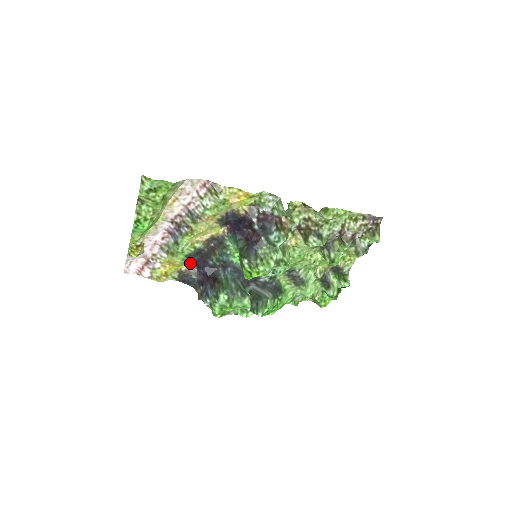
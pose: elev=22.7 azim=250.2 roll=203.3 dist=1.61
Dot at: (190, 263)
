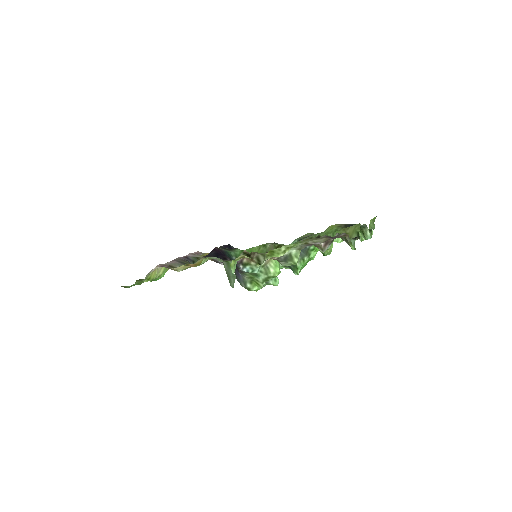
Dot at: (223, 245)
